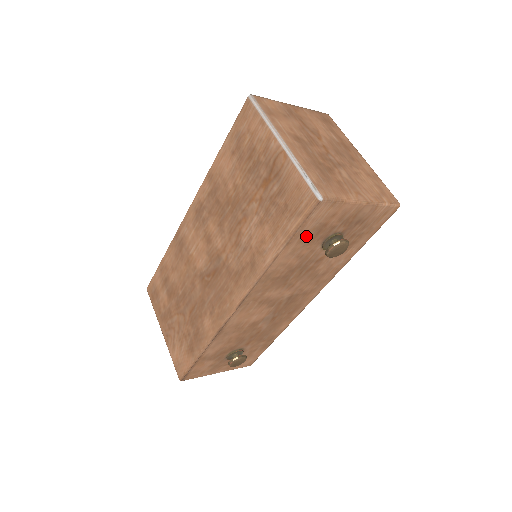
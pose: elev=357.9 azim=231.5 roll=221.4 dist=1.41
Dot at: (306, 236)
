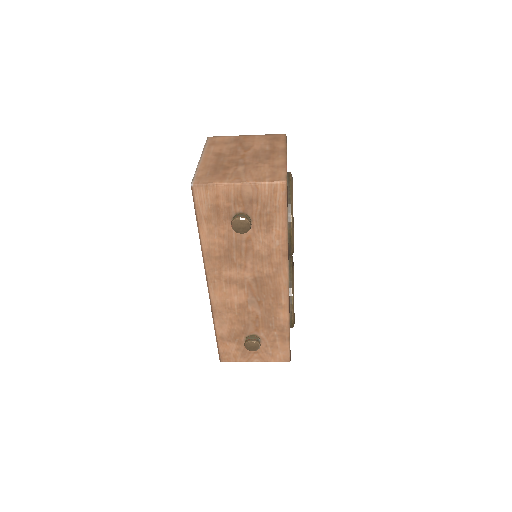
Dot at: (209, 217)
